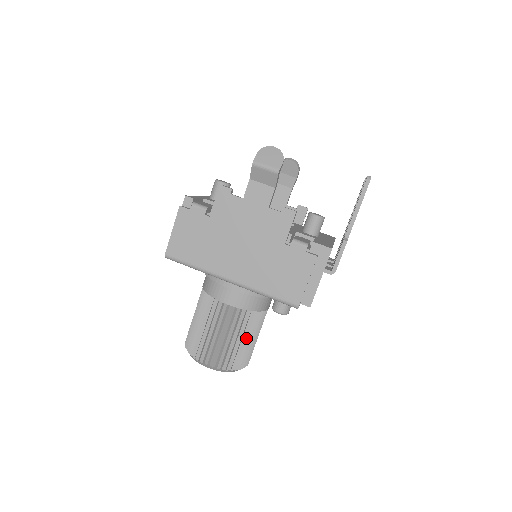
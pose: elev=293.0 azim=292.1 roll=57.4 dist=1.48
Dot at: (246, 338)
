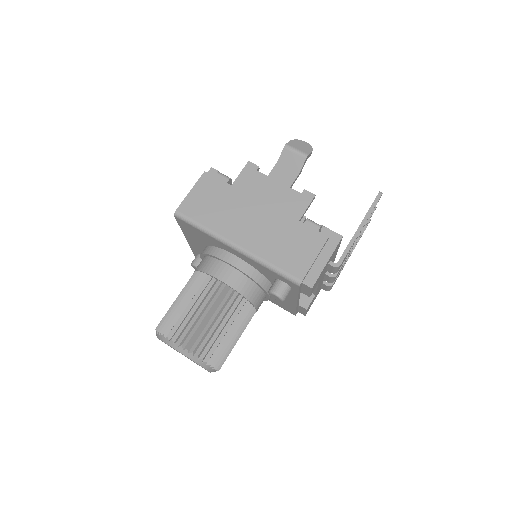
Dot at: (229, 329)
